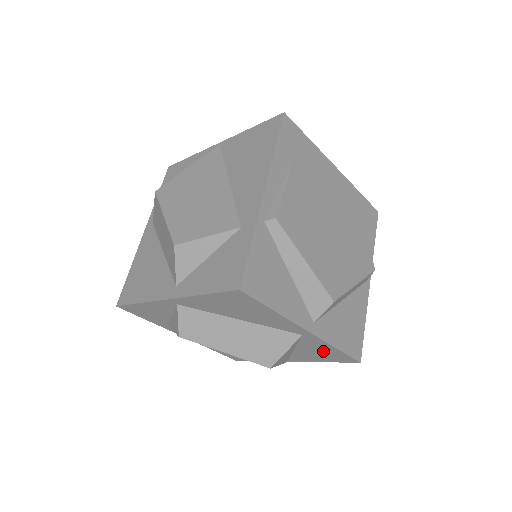
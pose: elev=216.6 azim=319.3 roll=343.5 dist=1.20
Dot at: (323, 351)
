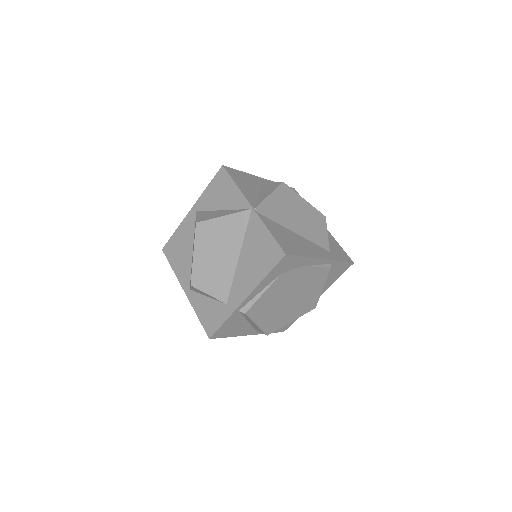
Dot at: occluded
